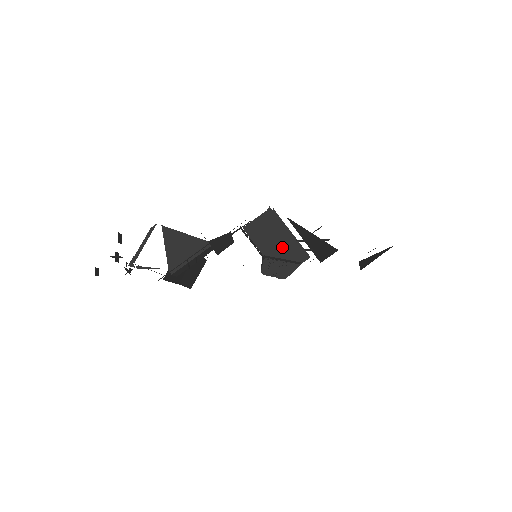
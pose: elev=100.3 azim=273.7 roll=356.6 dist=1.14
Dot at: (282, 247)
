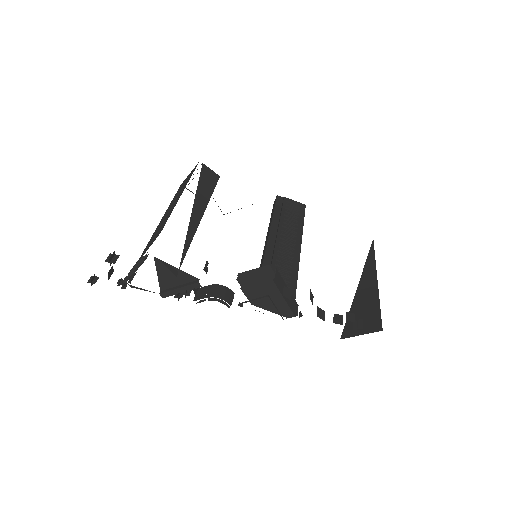
Dot at: (272, 303)
